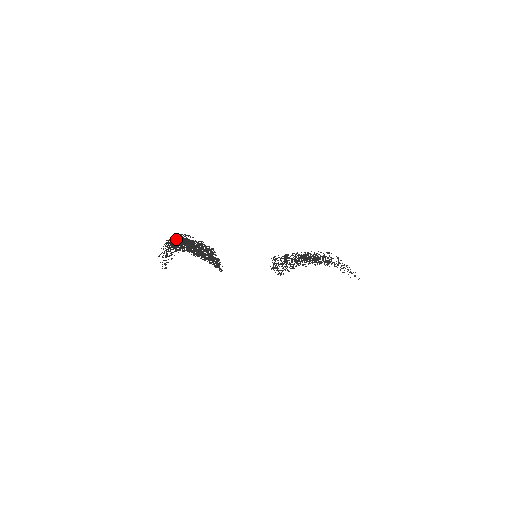
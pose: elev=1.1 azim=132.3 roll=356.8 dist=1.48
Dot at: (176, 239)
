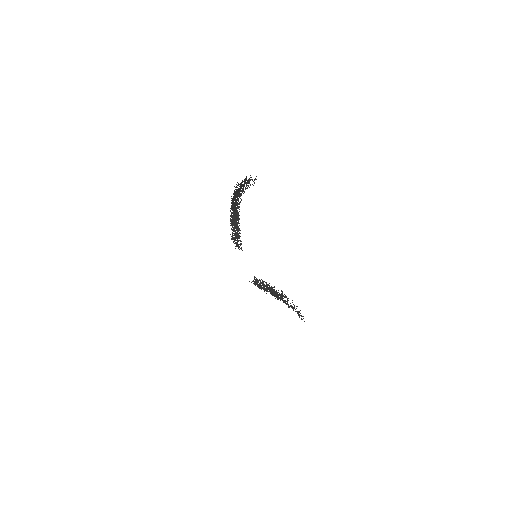
Dot at: (237, 191)
